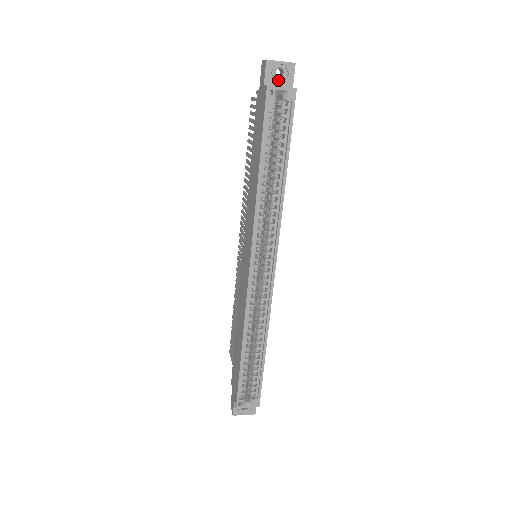
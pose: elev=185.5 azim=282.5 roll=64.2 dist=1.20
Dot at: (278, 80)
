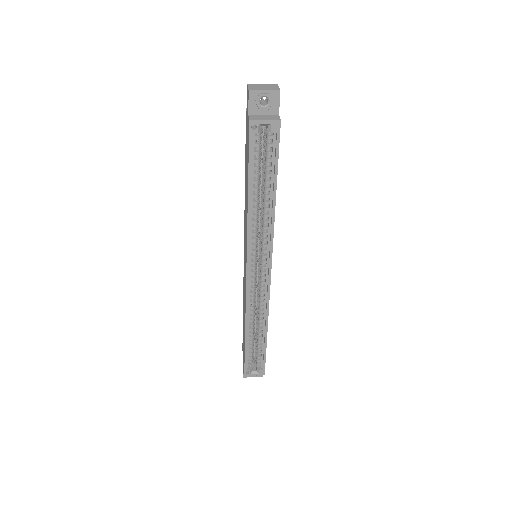
Dot at: (263, 109)
